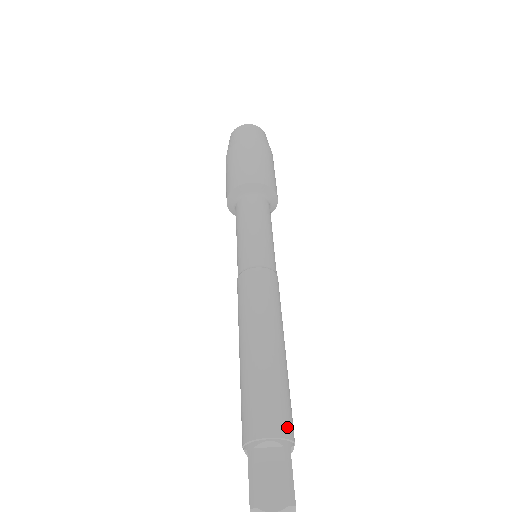
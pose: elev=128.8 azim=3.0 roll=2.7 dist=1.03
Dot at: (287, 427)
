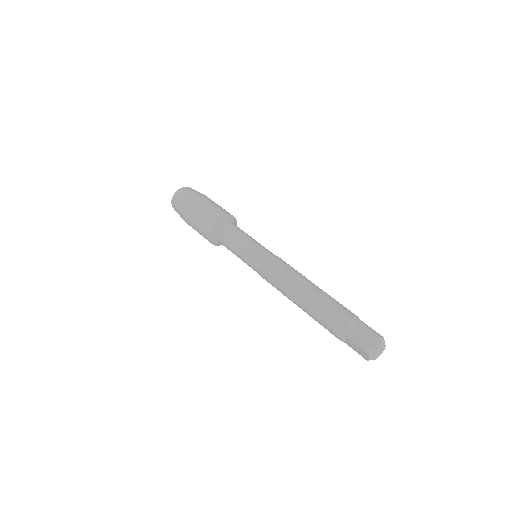
Dot at: (351, 313)
